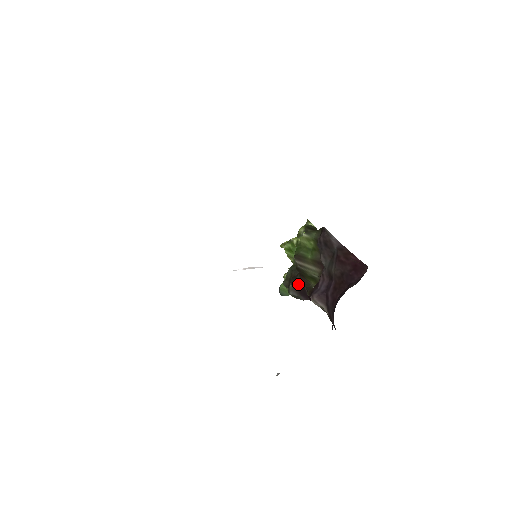
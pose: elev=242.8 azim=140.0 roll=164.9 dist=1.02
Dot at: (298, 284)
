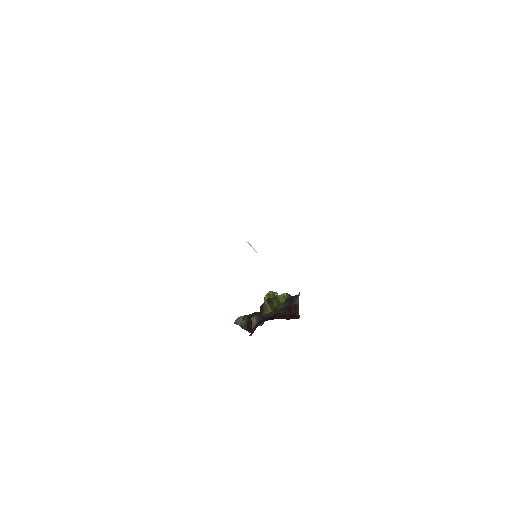
Dot at: occluded
